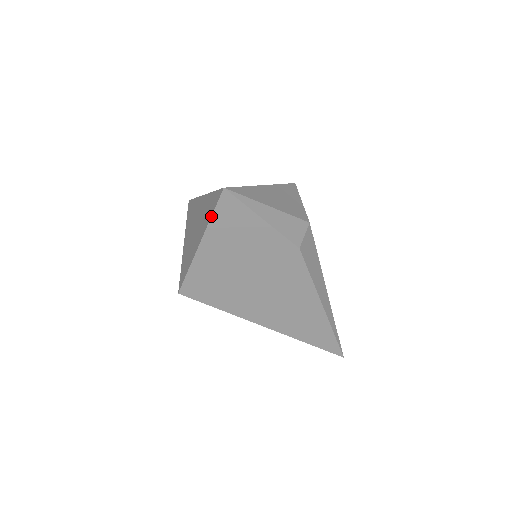
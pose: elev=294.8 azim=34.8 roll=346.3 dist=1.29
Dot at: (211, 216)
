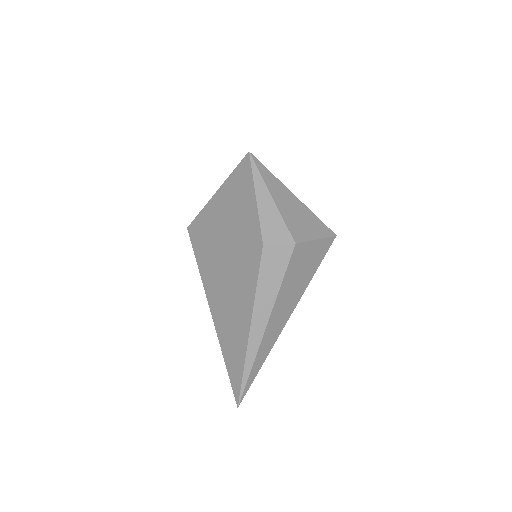
Dot at: (232, 172)
